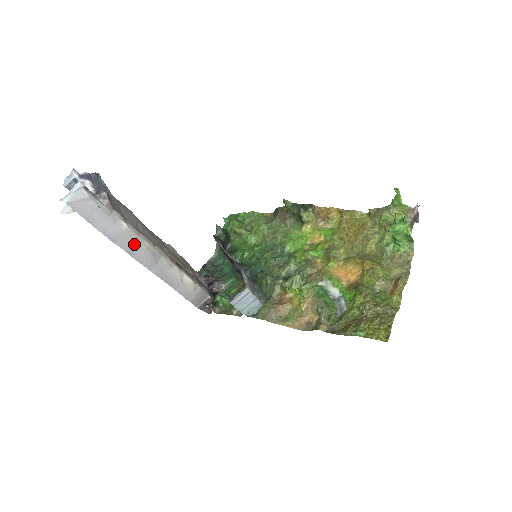
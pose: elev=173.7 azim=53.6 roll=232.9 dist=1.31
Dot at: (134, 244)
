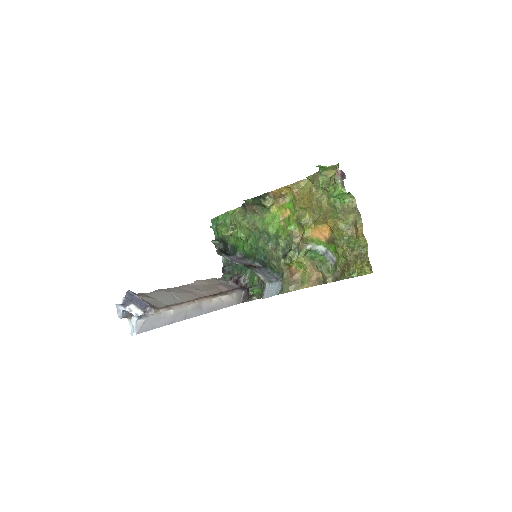
Dot at: (184, 313)
